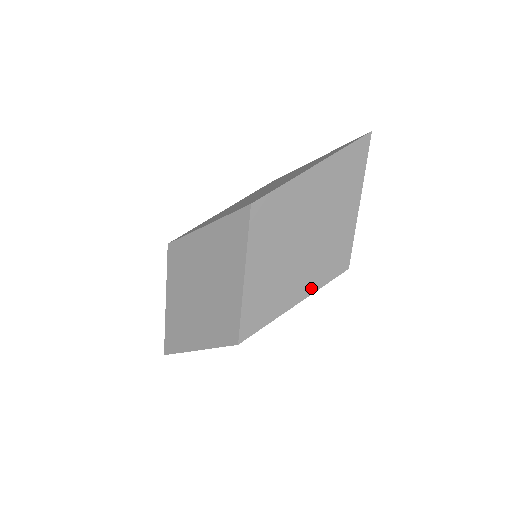
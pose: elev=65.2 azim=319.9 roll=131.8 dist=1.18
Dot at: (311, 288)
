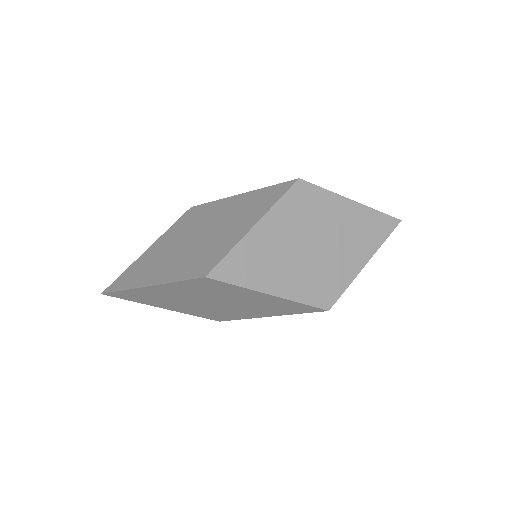
Dot at: (292, 294)
